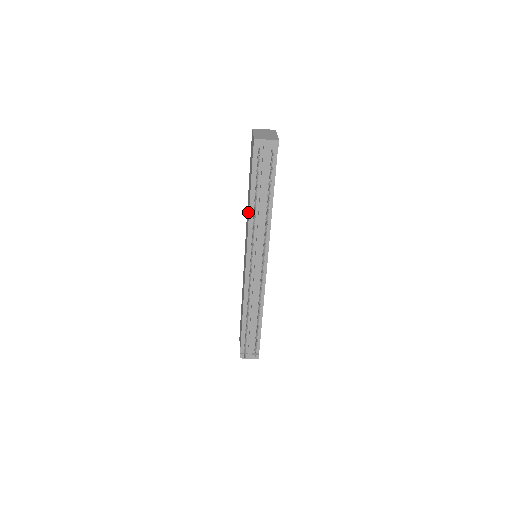
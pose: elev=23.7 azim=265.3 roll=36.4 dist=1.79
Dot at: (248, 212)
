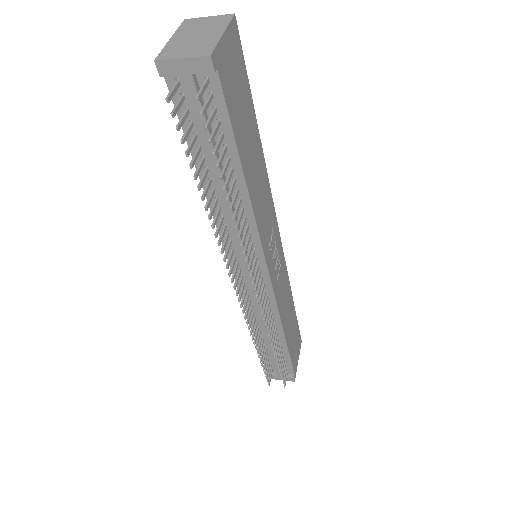
Dot at: occluded
